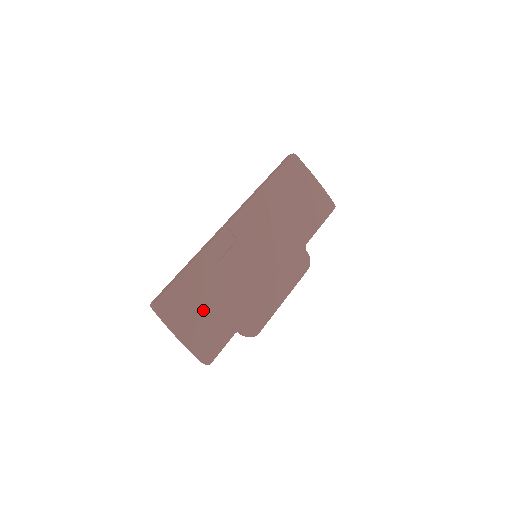
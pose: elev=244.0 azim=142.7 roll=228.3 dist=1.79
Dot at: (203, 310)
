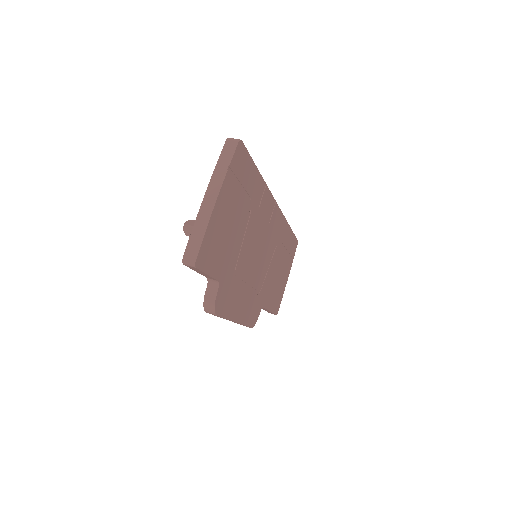
Dot at: (235, 217)
